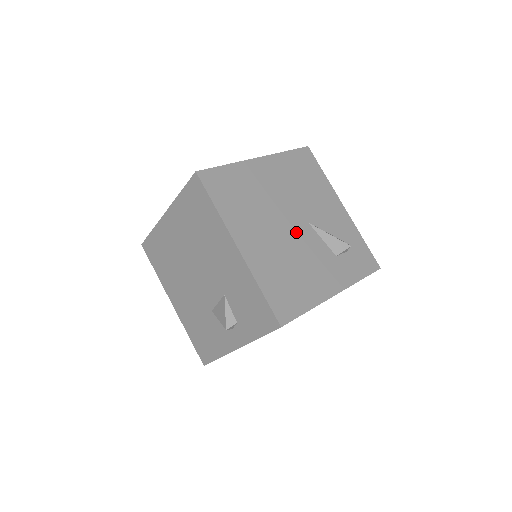
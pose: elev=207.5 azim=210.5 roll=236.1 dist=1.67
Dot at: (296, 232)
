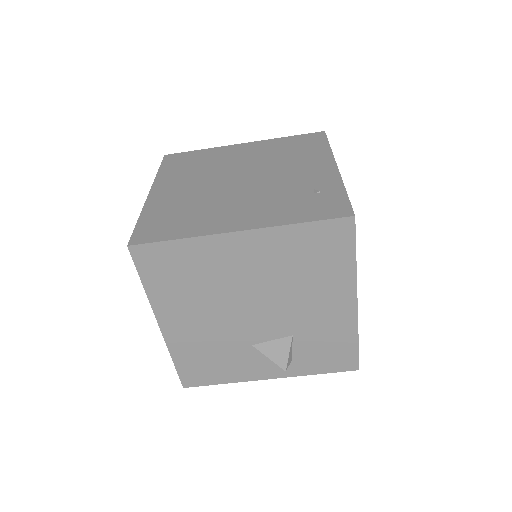
Dot at: occluded
